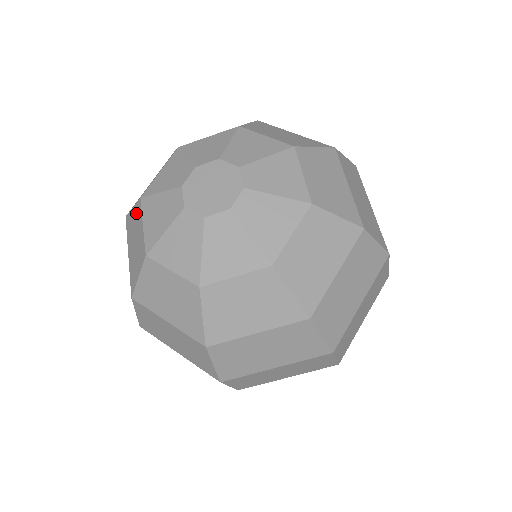
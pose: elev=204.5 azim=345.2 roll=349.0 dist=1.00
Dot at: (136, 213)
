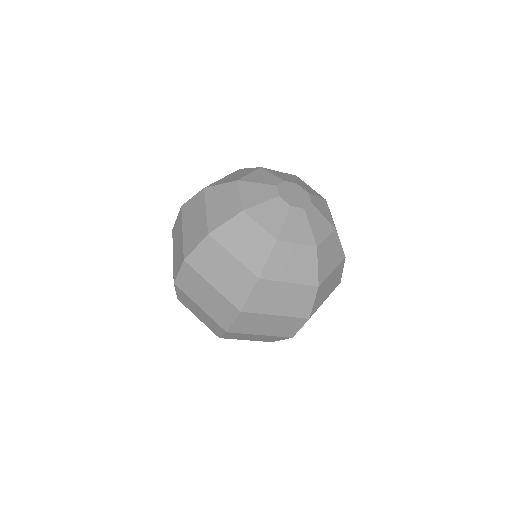
Dot at: (238, 223)
